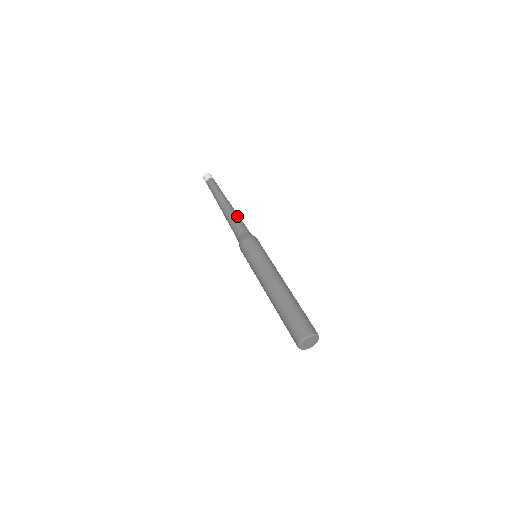
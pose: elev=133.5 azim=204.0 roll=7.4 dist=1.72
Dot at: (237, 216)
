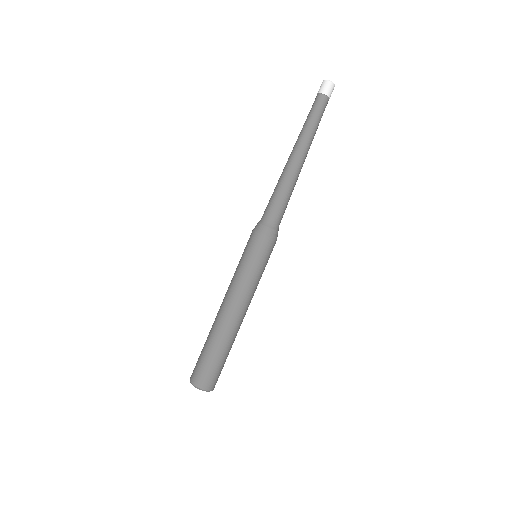
Dot at: (291, 190)
